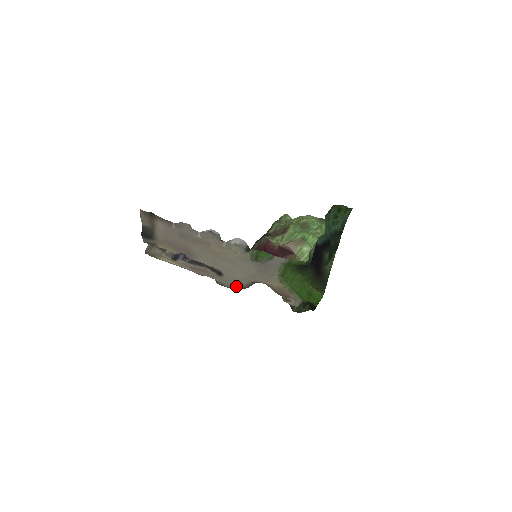
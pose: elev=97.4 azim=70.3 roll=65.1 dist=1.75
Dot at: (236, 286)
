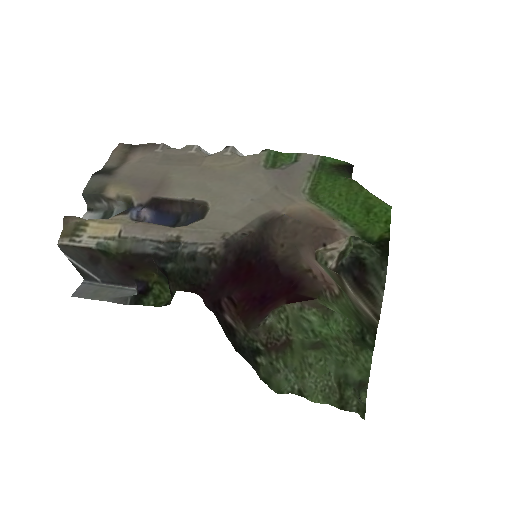
Dot at: (227, 231)
